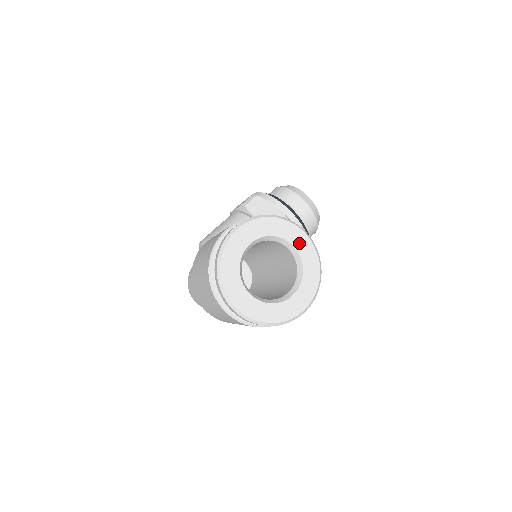
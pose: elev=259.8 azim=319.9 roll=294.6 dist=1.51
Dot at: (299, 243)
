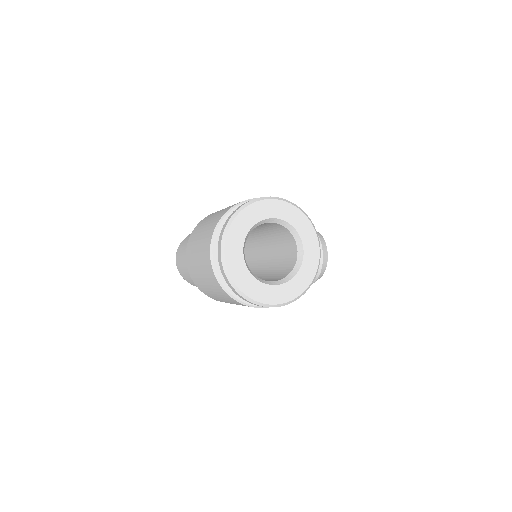
Dot at: (309, 250)
